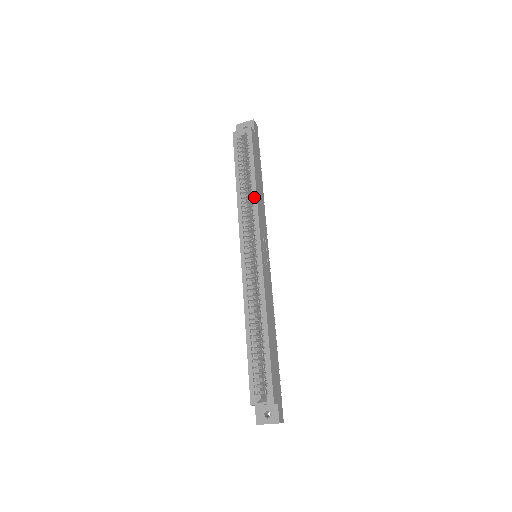
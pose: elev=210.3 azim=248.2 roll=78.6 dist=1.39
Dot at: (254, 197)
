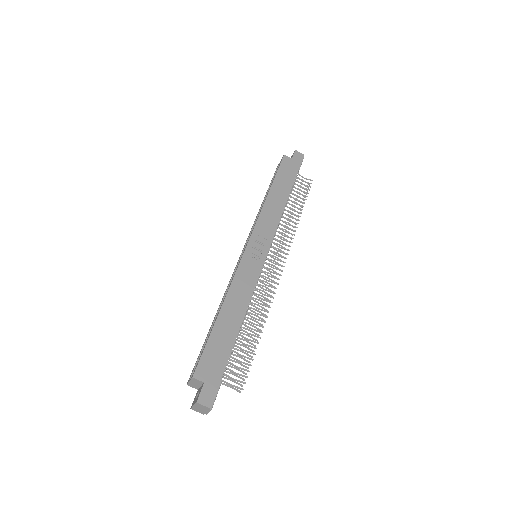
Dot at: occluded
